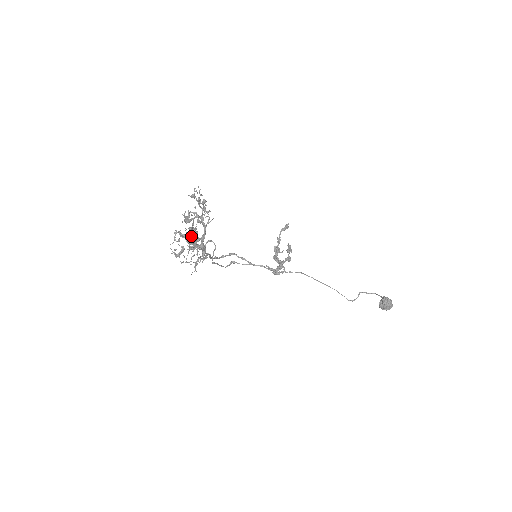
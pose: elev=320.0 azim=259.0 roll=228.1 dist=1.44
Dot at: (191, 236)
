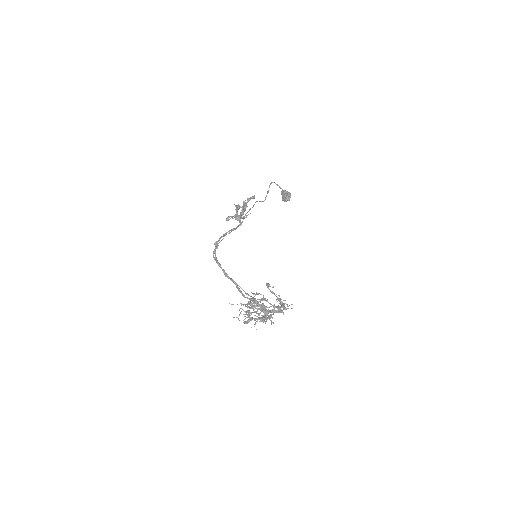
Dot at: (265, 316)
